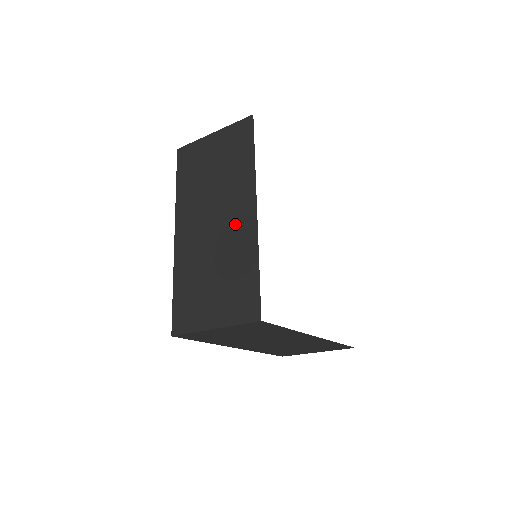
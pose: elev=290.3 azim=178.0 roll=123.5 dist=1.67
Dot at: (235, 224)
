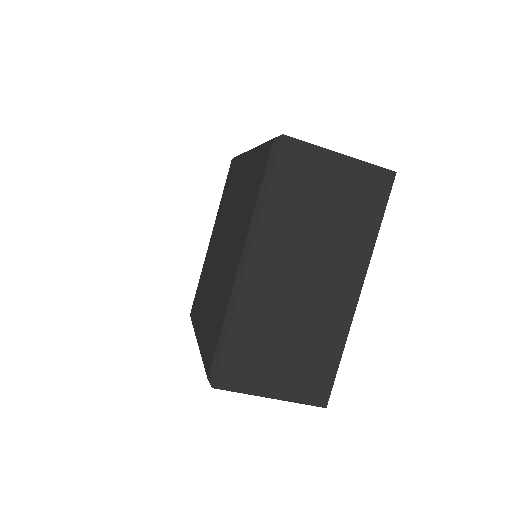
Dot at: (332, 296)
